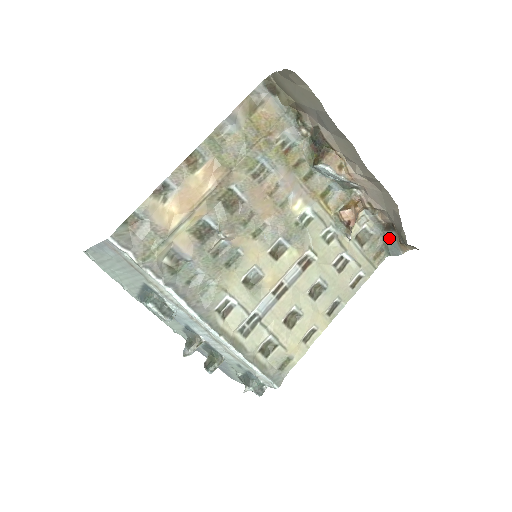
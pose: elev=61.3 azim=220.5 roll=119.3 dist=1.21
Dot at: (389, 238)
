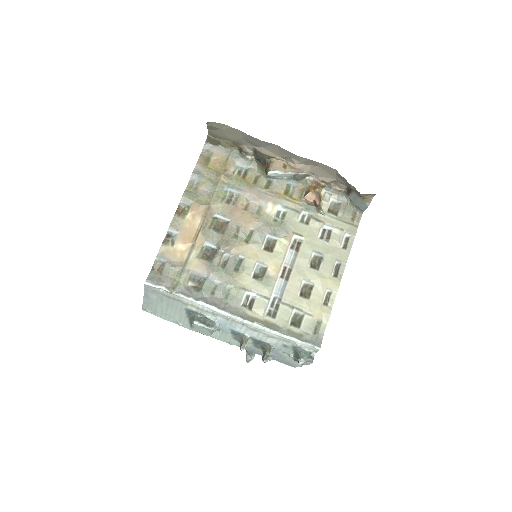
Dot at: (354, 199)
